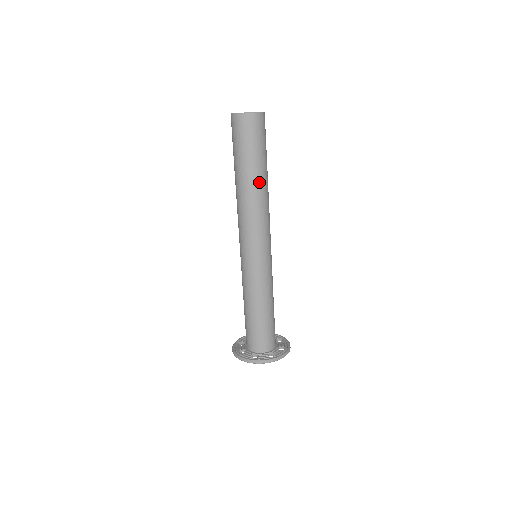
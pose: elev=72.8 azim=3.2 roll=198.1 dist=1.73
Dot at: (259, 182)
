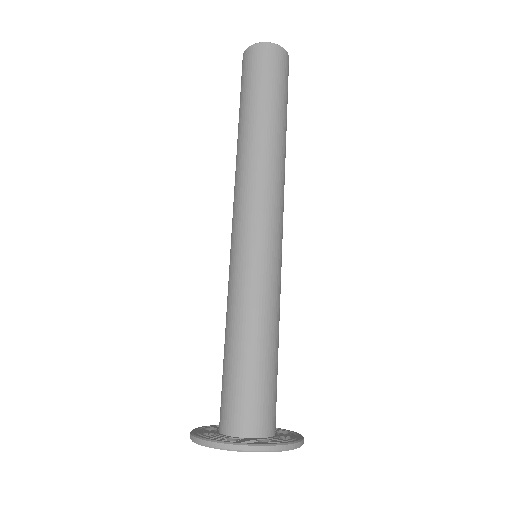
Dot at: (273, 131)
